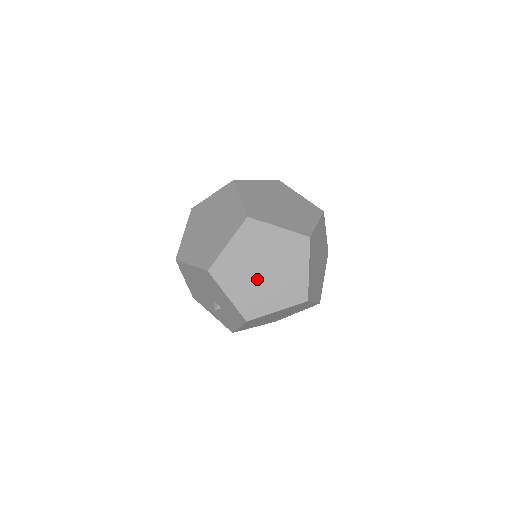
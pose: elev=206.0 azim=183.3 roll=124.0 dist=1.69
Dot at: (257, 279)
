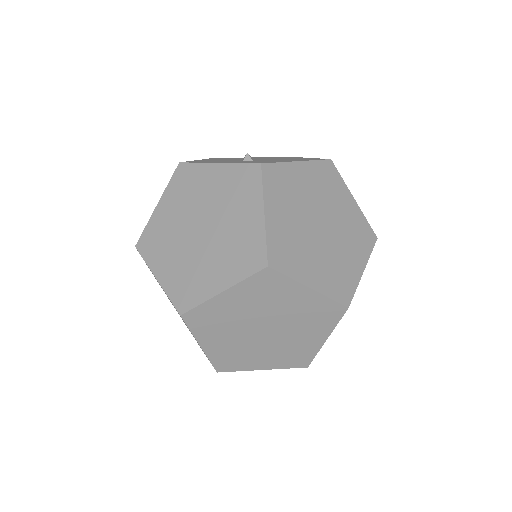
Dot at: occluded
